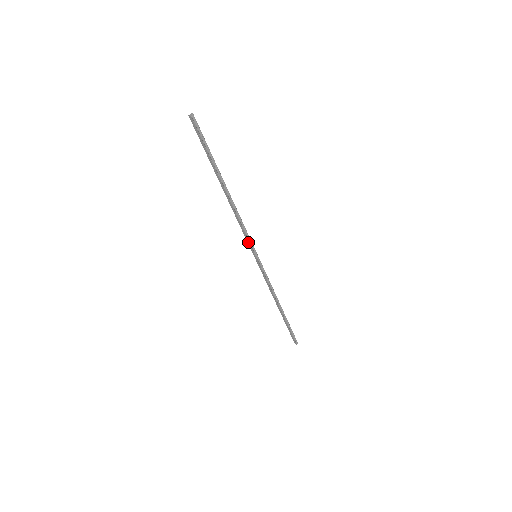
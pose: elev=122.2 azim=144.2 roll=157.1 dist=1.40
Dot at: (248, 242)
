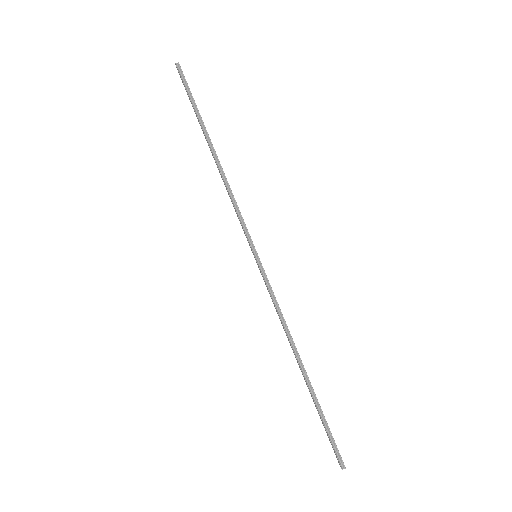
Dot at: (243, 230)
